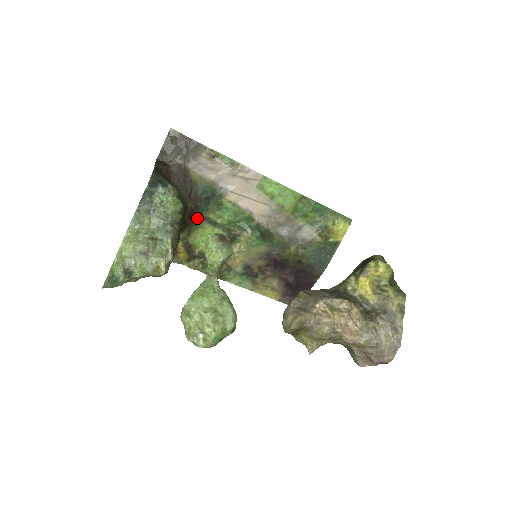
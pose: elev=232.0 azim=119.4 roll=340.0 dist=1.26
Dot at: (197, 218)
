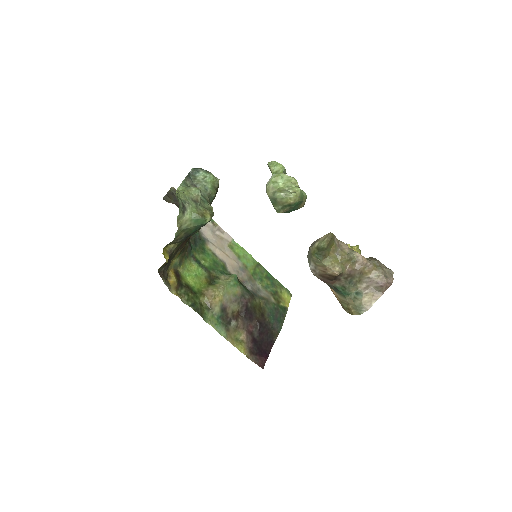
Dot at: (188, 252)
